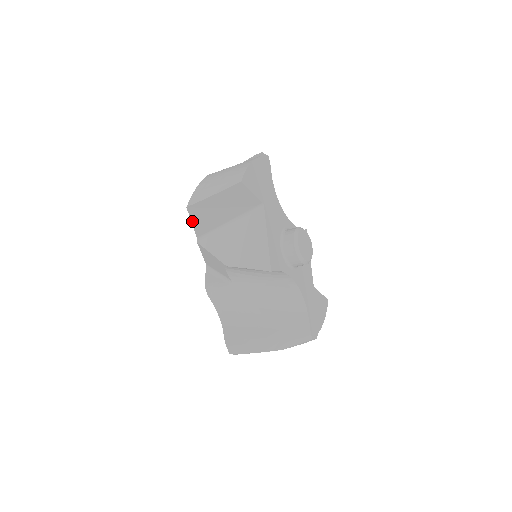
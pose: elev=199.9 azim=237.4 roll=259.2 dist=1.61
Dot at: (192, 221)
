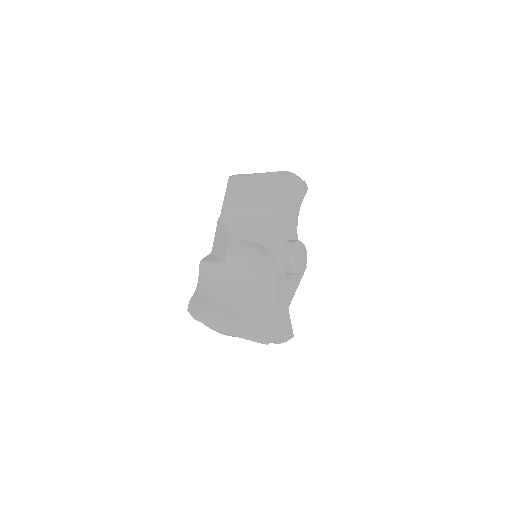
Dot at: (226, 194)
